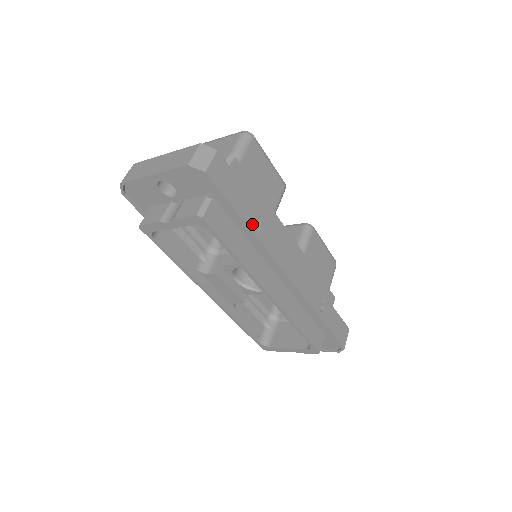
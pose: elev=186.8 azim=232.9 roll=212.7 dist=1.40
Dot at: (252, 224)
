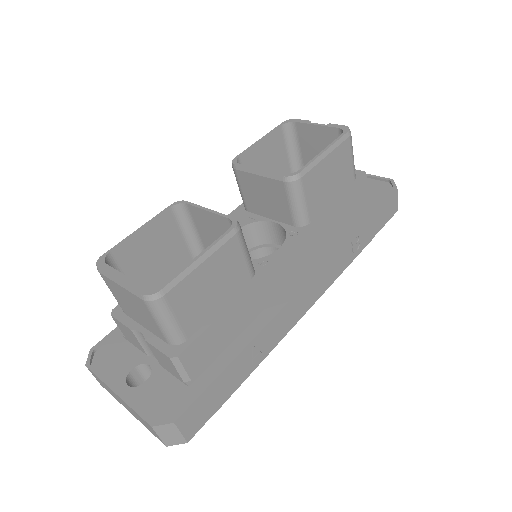
Dot at: (251, 363)
